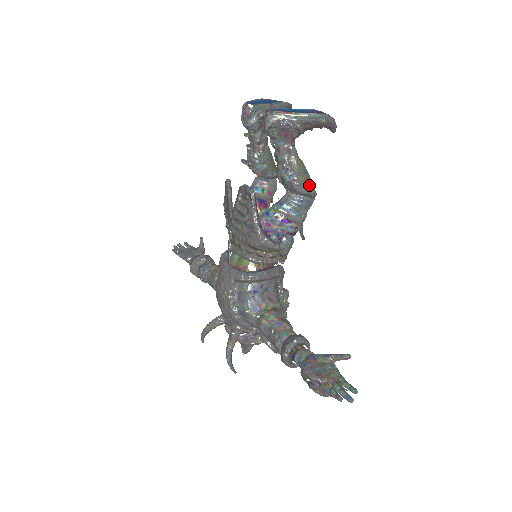
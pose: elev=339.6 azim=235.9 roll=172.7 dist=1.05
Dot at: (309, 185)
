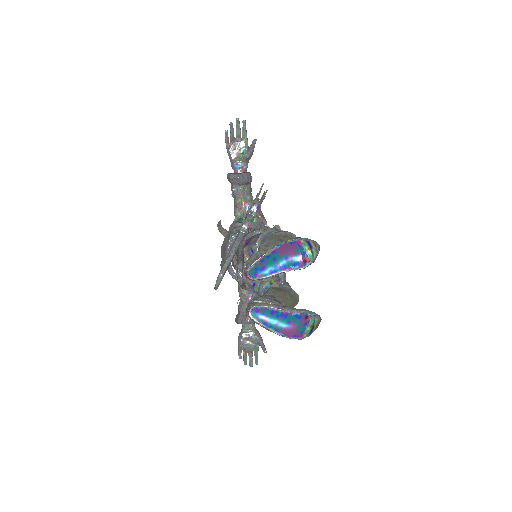
Dot at: occluded
